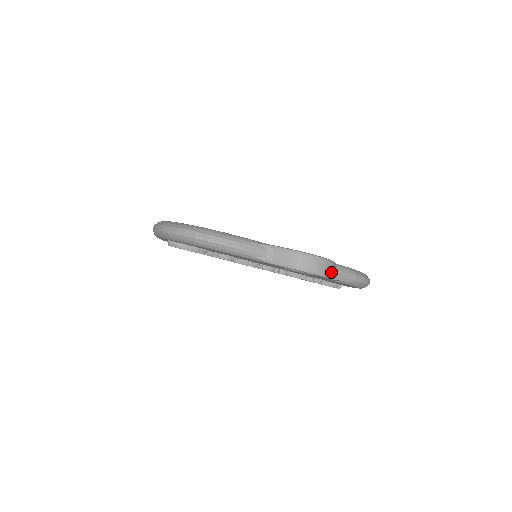
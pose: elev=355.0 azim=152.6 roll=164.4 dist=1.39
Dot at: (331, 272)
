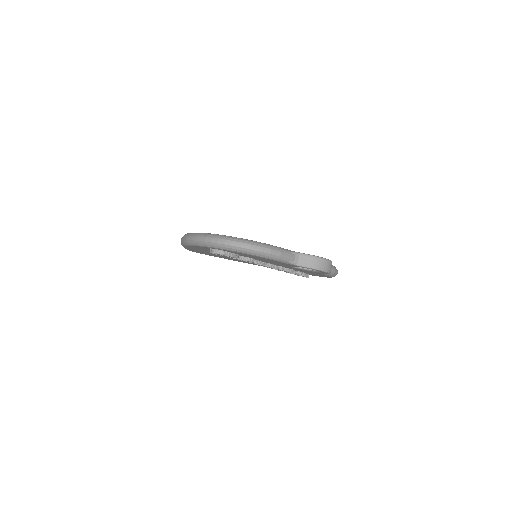
Dot at: occluded
